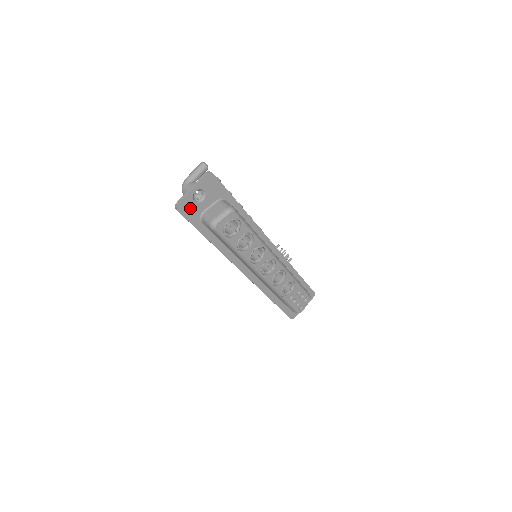
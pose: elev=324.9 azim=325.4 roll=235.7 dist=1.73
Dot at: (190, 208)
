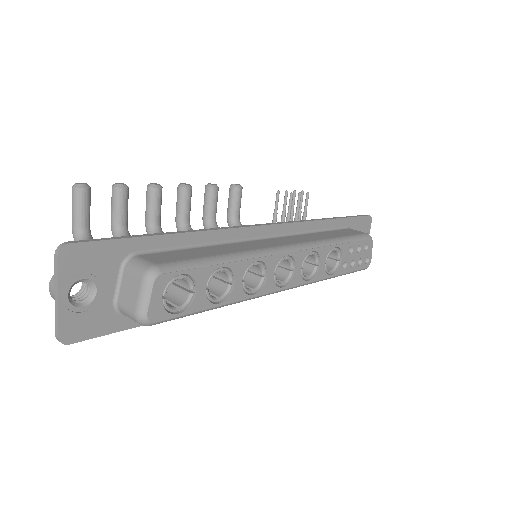
Dot at: (86, 320)
